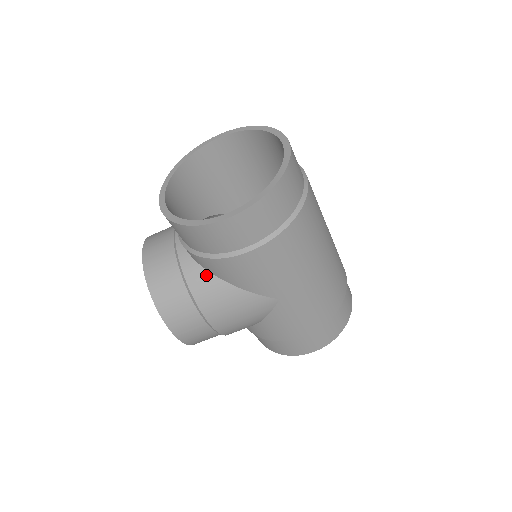
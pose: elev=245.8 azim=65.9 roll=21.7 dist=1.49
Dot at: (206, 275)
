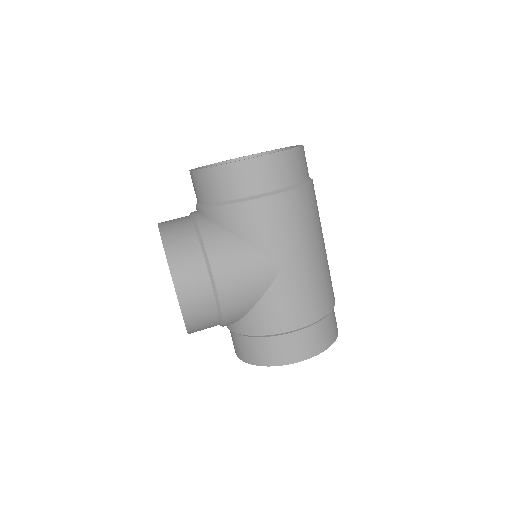
Dot at: (221, 231)
